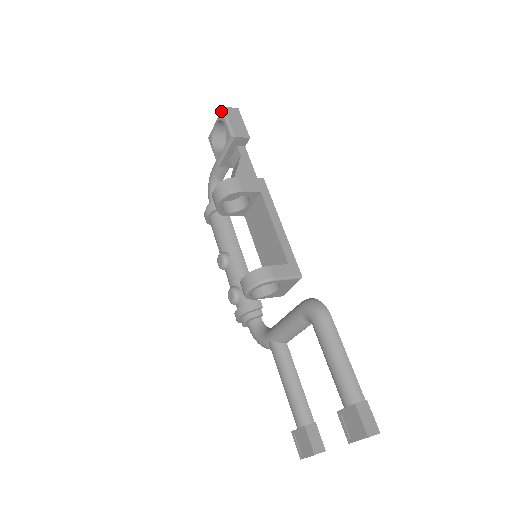
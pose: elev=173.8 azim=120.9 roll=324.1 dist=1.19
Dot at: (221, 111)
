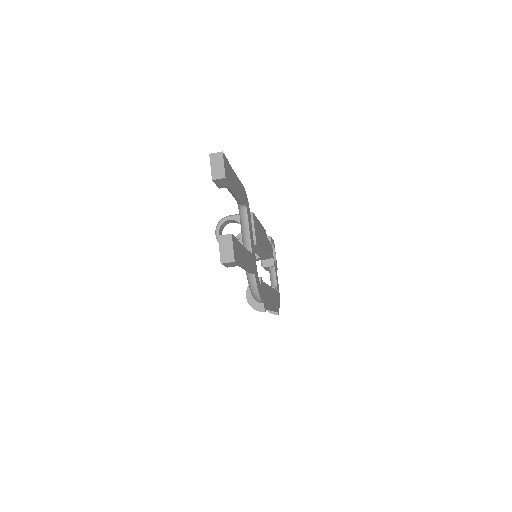
Dot at: occluded
